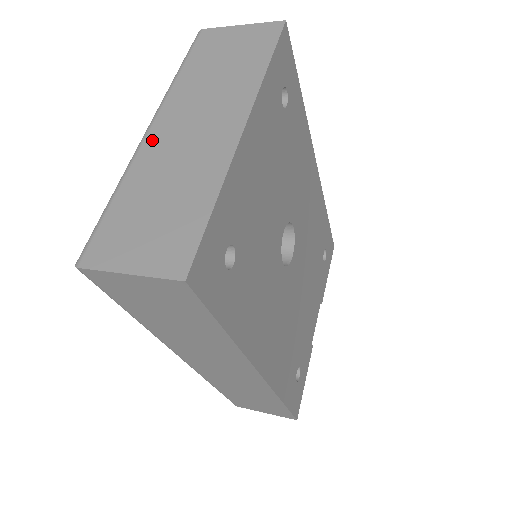
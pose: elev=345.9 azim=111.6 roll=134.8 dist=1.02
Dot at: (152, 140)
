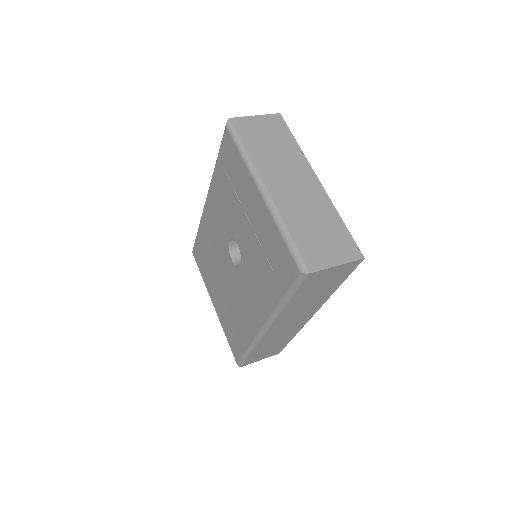
Dot at: (276, 196)
